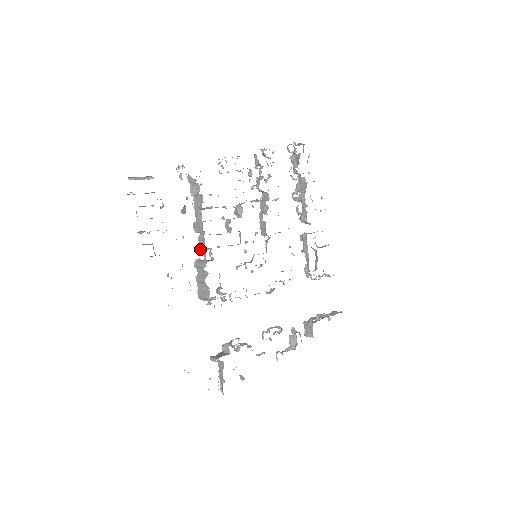
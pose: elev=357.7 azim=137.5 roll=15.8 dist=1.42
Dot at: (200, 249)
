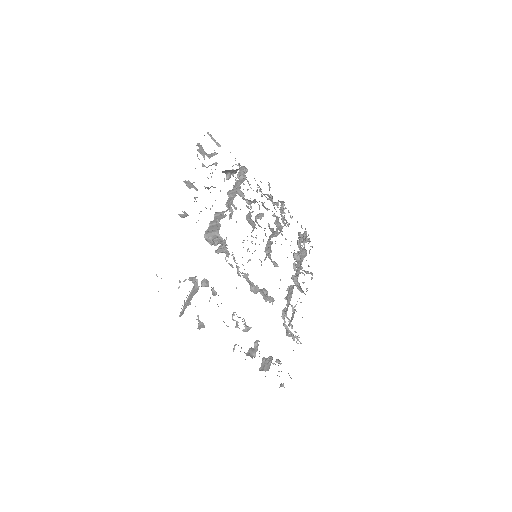
Dot at: (227, 204)
